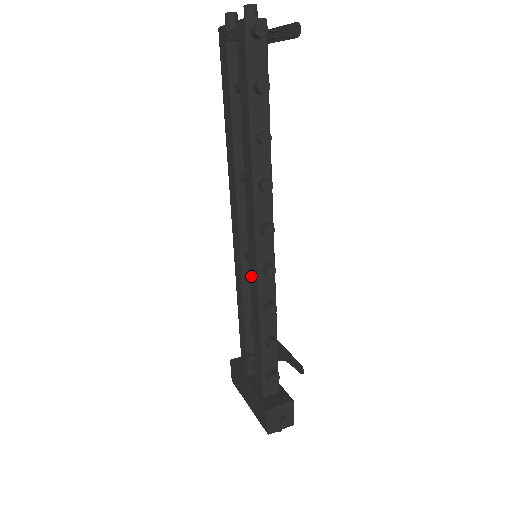
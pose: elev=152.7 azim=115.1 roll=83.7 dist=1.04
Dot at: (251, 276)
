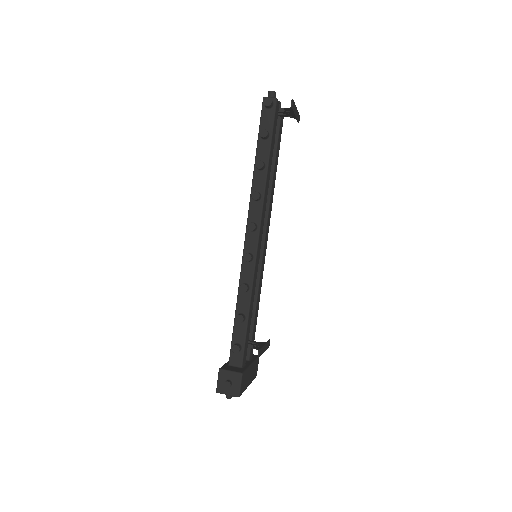
Dot at: occluded
